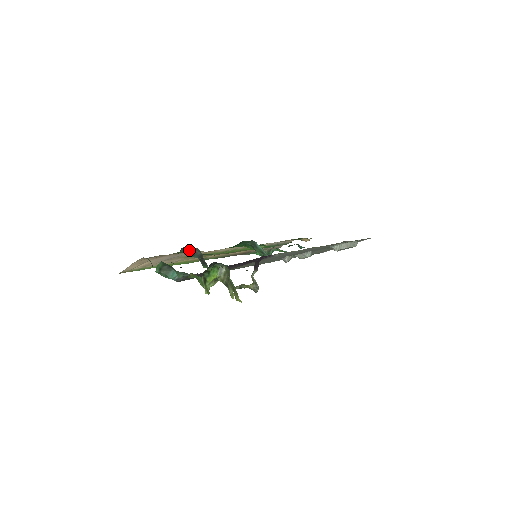
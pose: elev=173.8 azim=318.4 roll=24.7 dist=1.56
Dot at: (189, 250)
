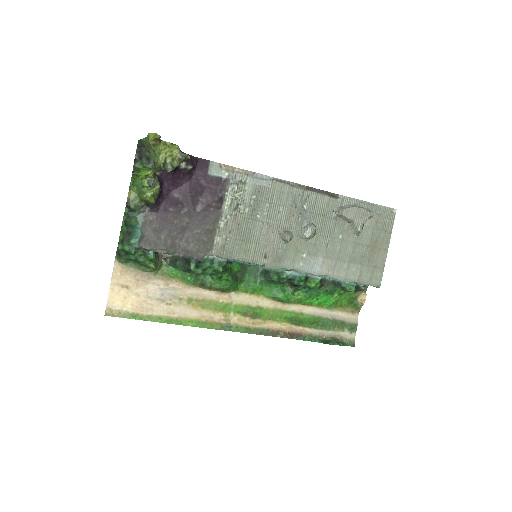
Dot at: (170, 259)
